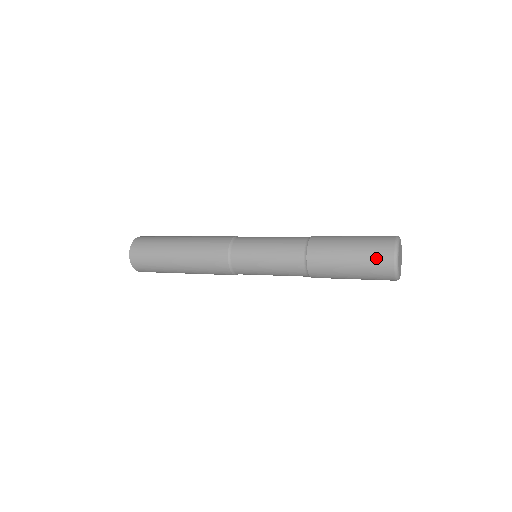
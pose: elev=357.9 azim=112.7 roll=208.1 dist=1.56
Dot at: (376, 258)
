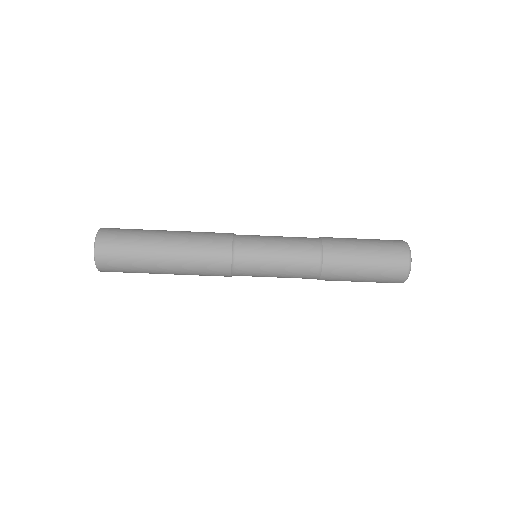
Dot at: (392, 262)
